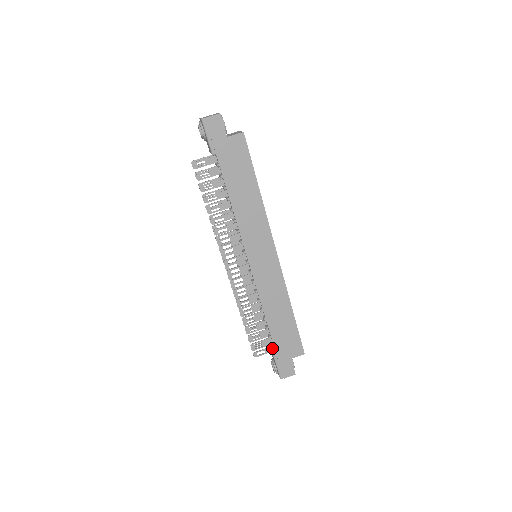
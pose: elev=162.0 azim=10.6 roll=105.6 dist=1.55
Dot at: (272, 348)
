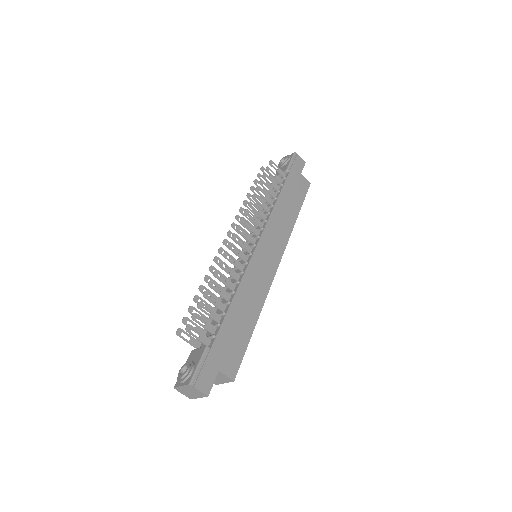
Dot at: (208, 341)
